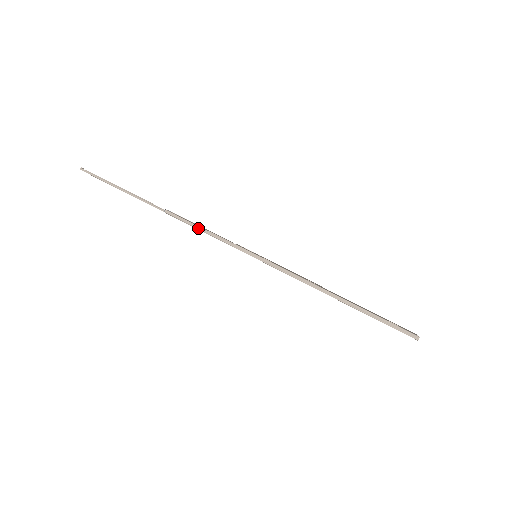
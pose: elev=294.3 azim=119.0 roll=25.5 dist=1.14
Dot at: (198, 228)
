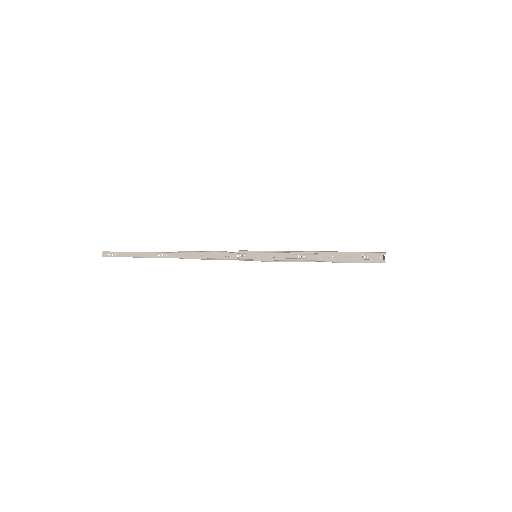
Dot at: (208, 251)
